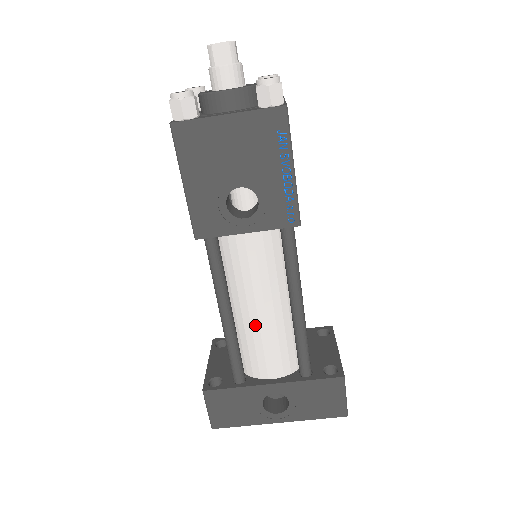
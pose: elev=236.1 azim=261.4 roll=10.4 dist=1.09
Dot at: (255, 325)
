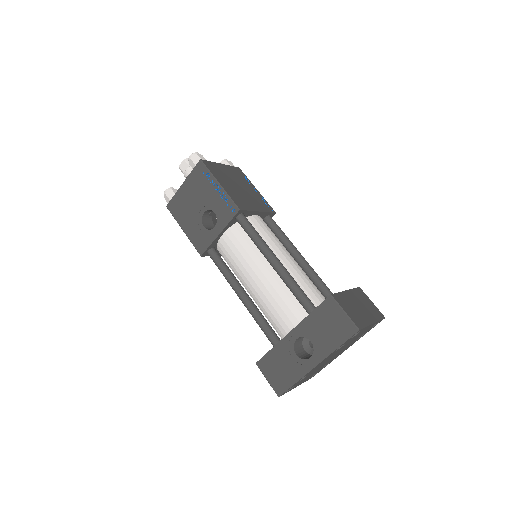
Dot at: (260, 293)
